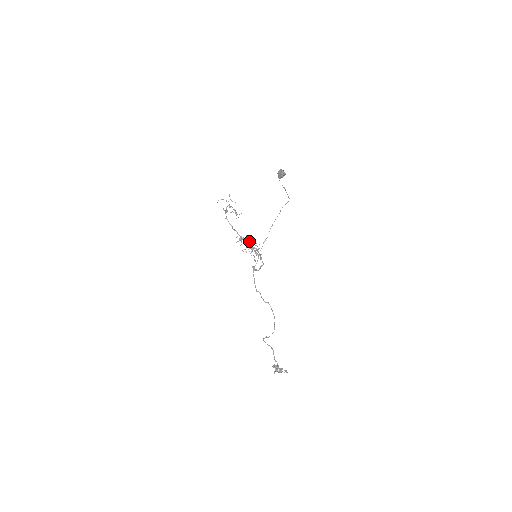
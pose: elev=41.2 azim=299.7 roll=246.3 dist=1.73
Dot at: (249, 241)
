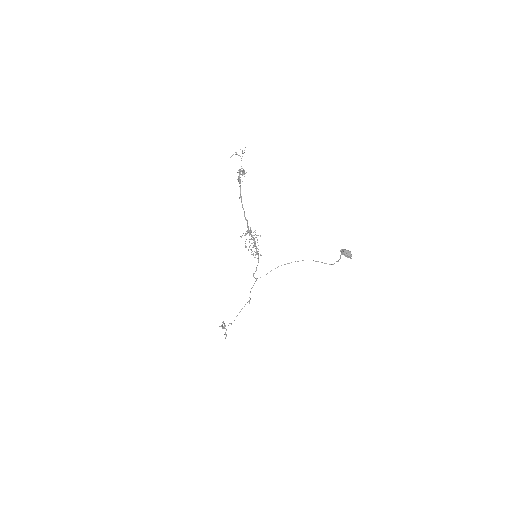
Dot at: (251, 230)
